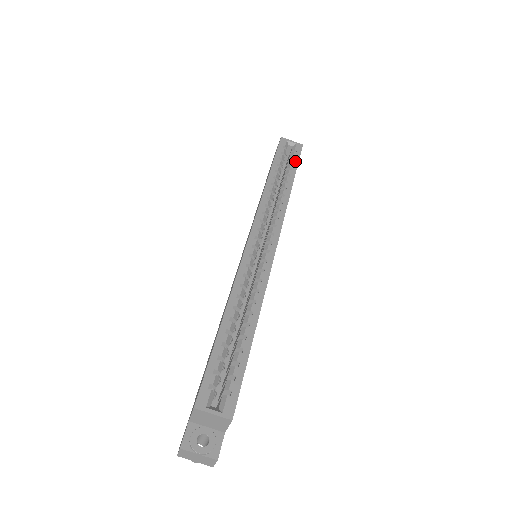
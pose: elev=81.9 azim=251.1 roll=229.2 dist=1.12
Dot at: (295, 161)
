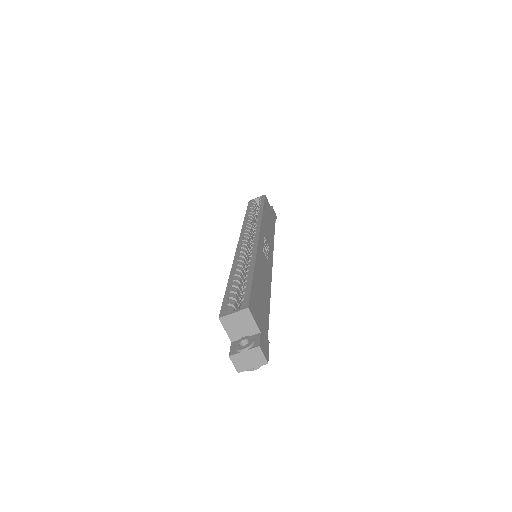
Dot at: (261, 202)
